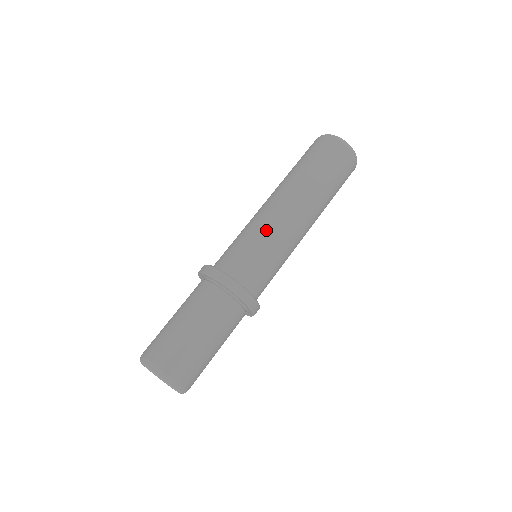
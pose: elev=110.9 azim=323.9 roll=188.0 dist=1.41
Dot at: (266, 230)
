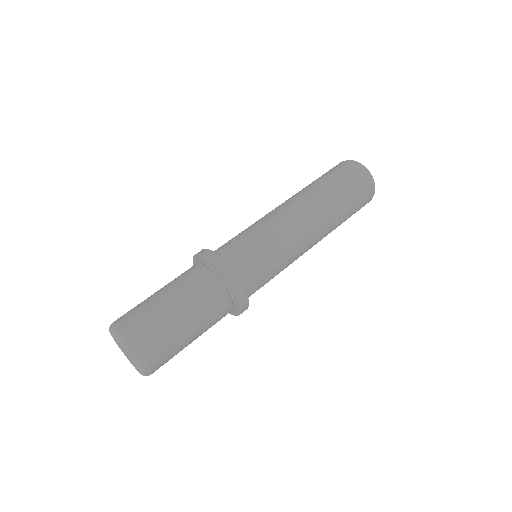
Dot at: (268, 225)
